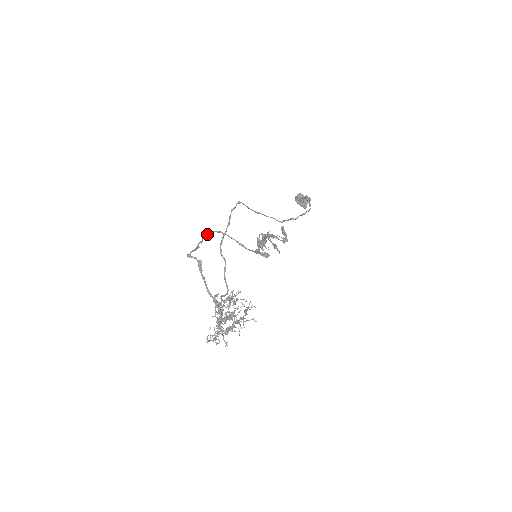
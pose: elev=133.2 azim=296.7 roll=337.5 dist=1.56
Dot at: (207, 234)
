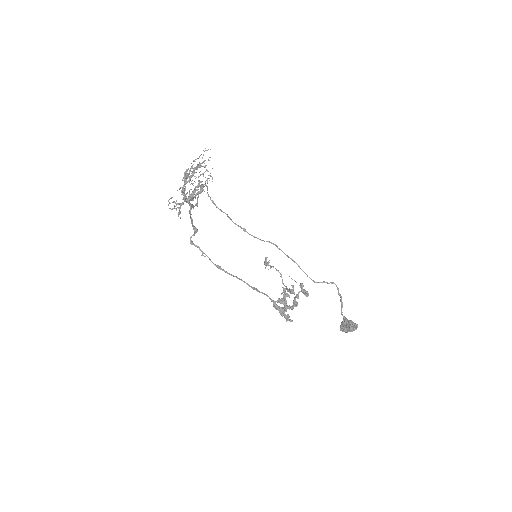
Dot at: (218, 267)
